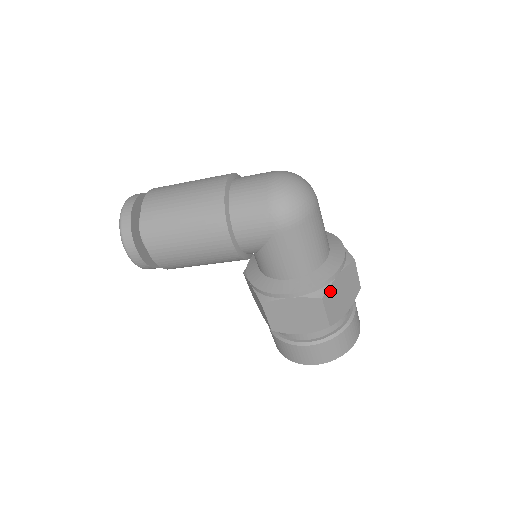
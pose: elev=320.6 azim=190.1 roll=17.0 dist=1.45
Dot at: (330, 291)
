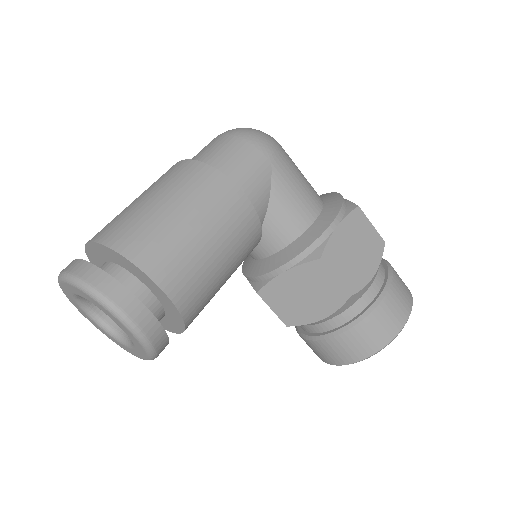
Dot at: occluded
